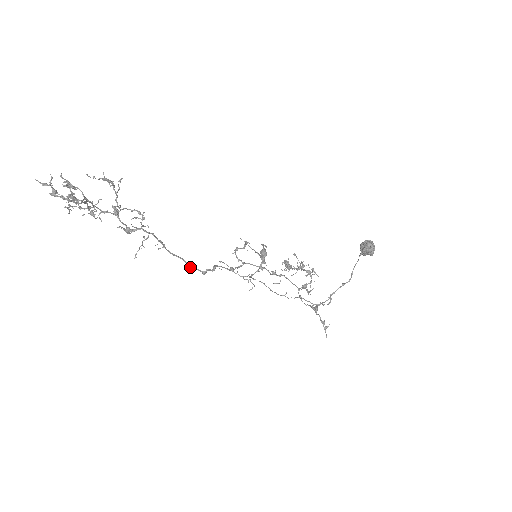
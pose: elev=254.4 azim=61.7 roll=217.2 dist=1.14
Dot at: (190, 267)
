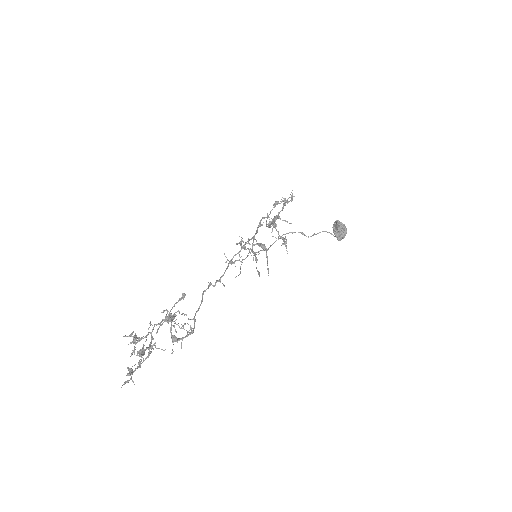
Dot at: occluded
